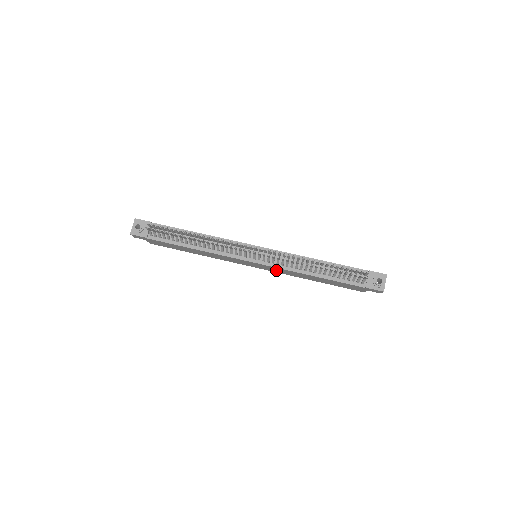
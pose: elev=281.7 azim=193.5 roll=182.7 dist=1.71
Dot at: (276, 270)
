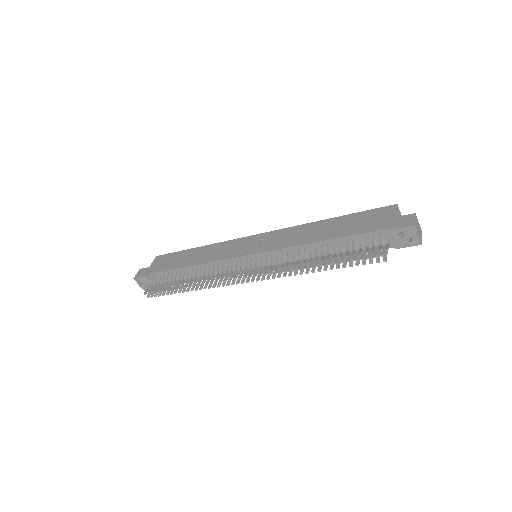
Dot at: occluded
